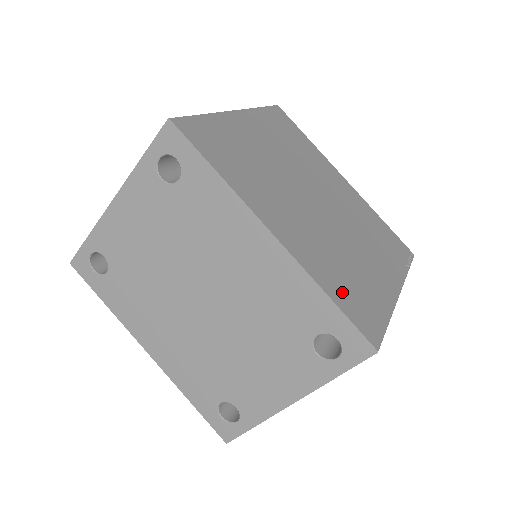
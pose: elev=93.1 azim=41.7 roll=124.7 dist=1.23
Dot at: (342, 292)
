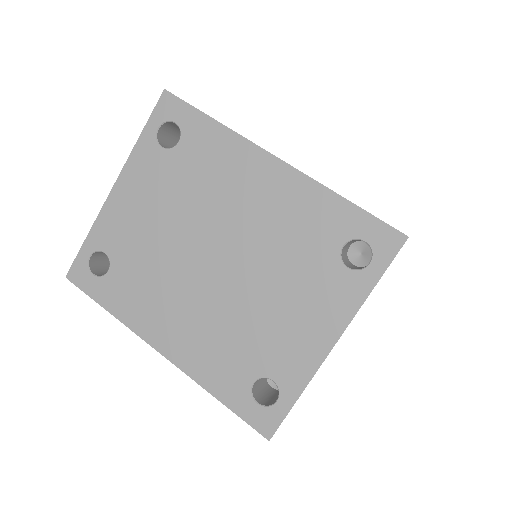
Dot at: occluded
